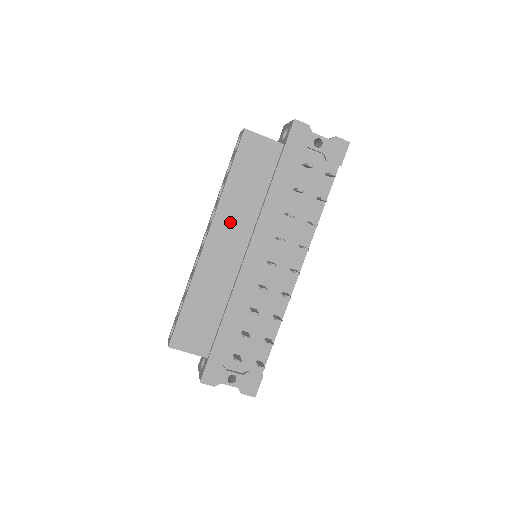
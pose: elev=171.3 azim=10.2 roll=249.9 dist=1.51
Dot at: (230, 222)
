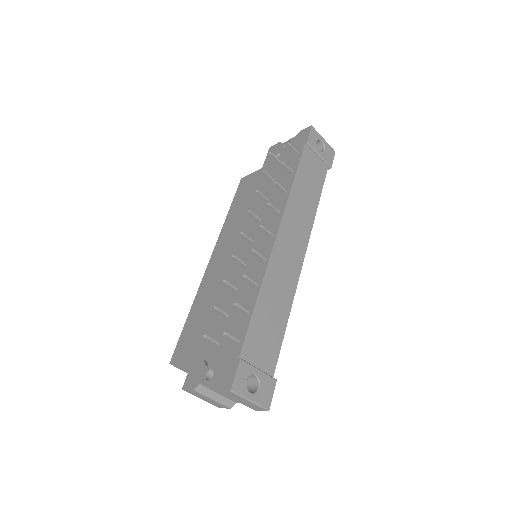
Dot at: (227, 237)
